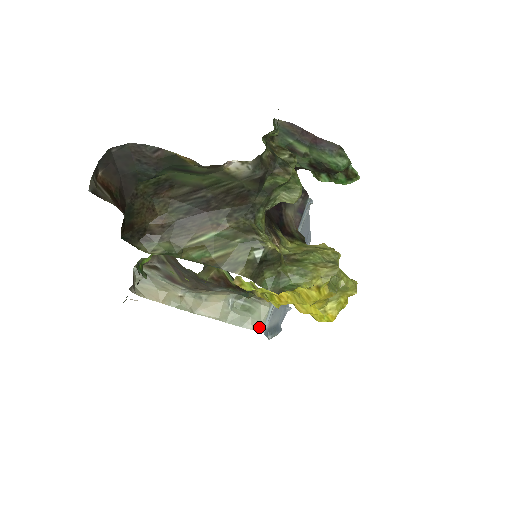
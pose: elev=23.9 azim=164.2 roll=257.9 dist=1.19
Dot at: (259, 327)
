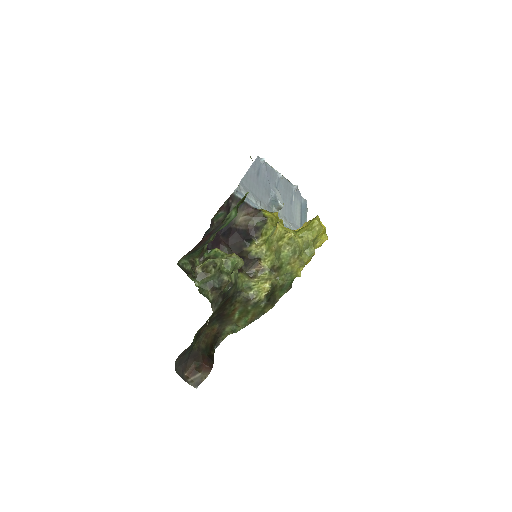
Dot at: occluded
